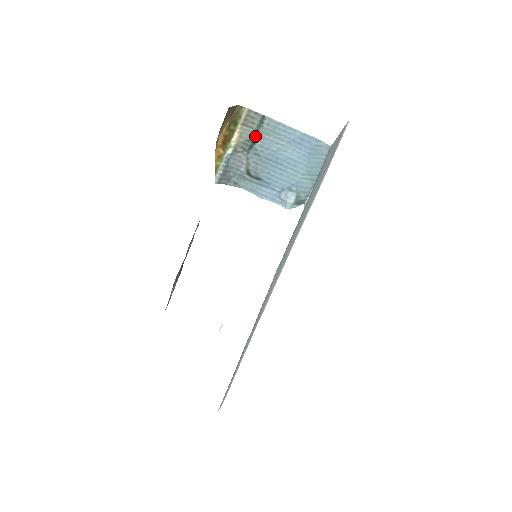
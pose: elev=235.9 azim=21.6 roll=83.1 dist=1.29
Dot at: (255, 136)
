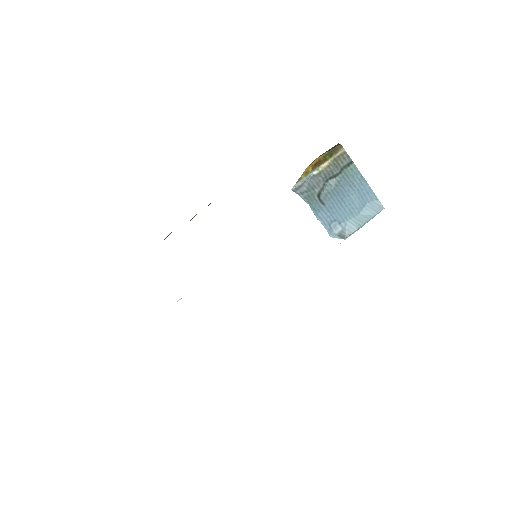
Dot at: (338, 172)
